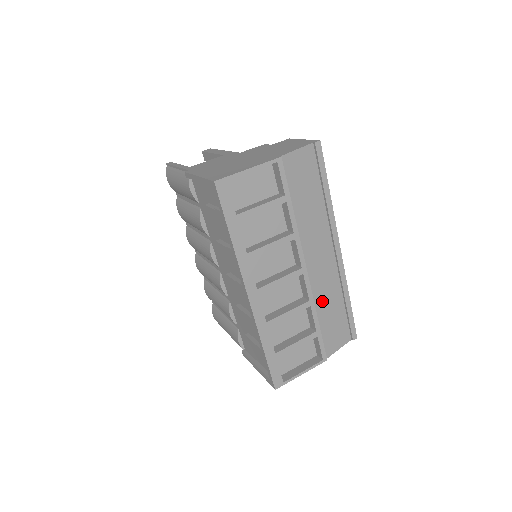
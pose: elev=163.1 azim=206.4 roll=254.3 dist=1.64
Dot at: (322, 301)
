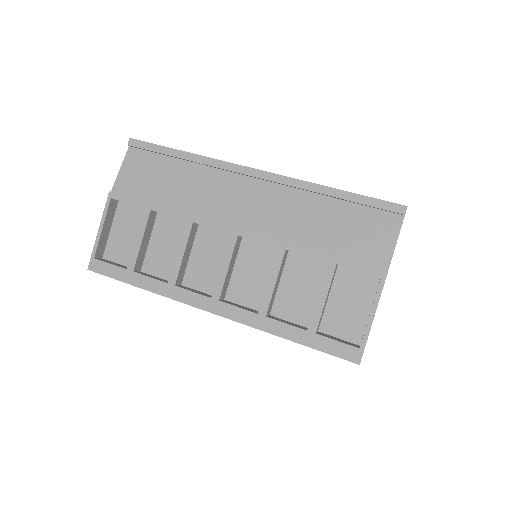
Dot at: (299, 229)
